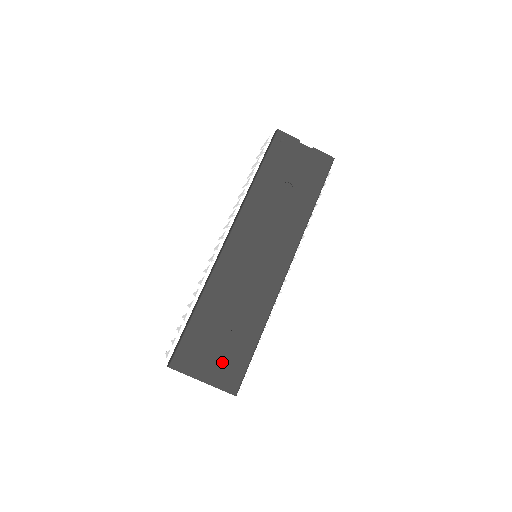
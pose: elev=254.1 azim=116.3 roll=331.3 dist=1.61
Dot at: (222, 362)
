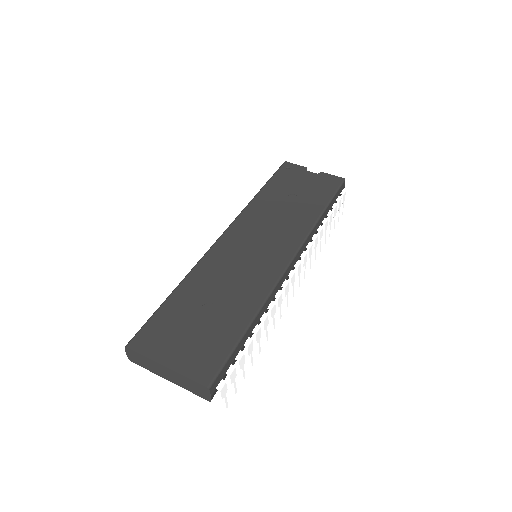
Dot at: (196, 346)
